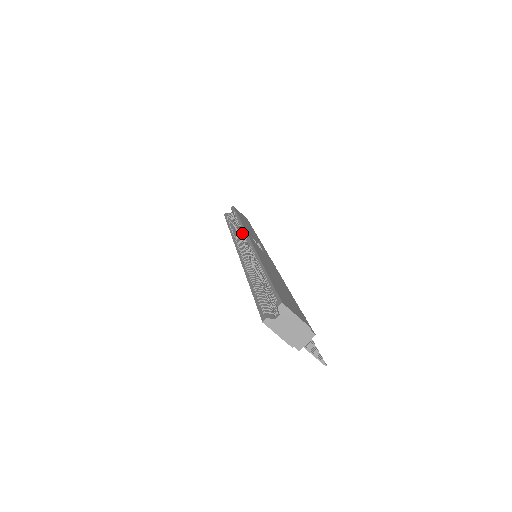
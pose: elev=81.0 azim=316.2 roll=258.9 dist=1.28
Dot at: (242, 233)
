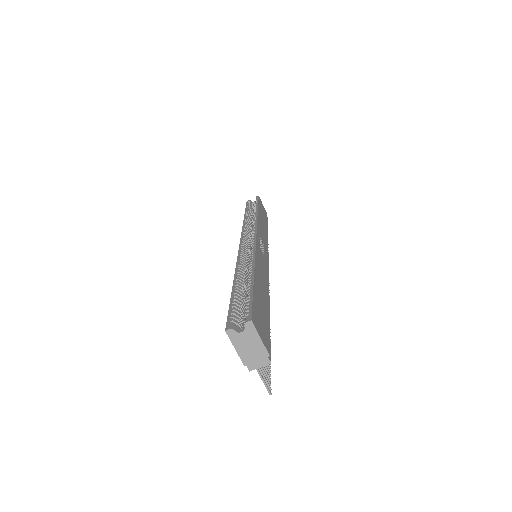
Dot at: occluded
